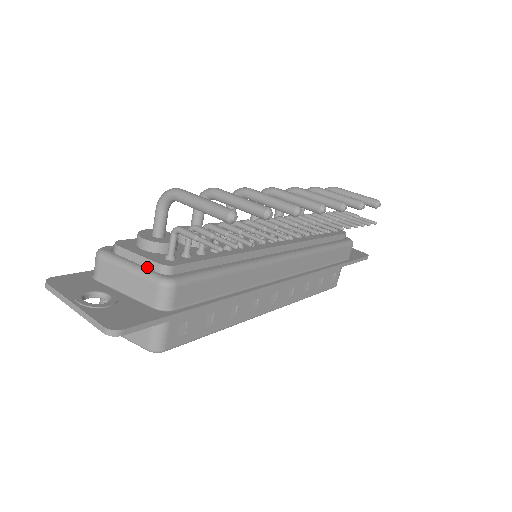
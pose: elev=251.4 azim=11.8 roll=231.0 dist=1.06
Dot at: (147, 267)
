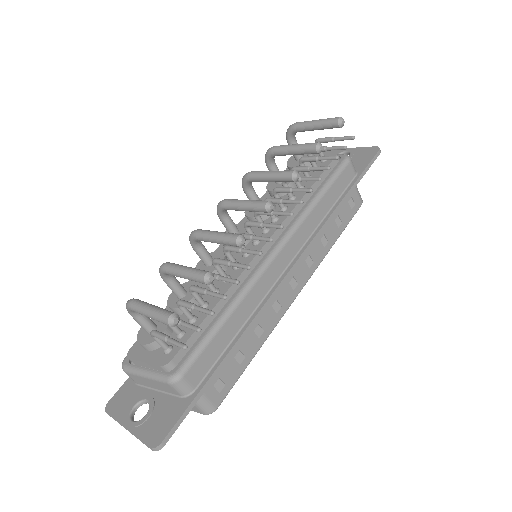
Dot at: (156, 369)
